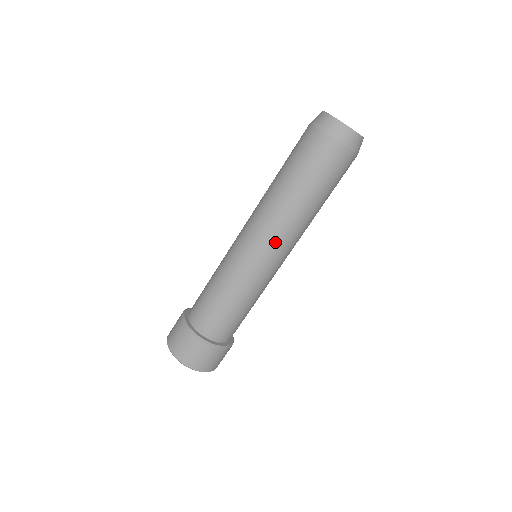
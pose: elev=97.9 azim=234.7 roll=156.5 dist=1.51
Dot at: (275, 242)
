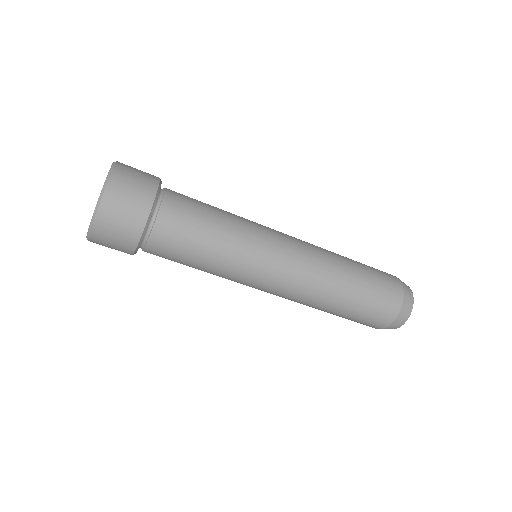
Dot at: (302, 248)
